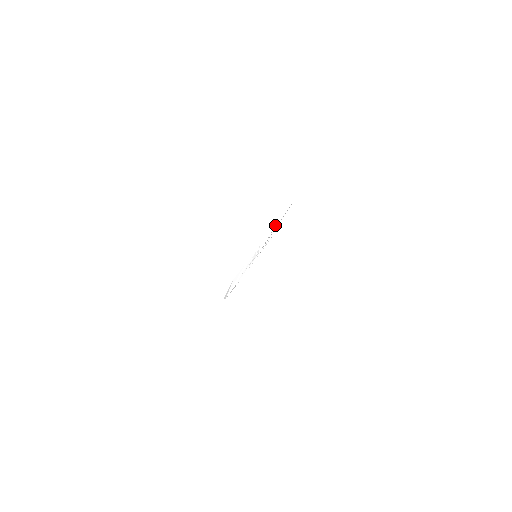
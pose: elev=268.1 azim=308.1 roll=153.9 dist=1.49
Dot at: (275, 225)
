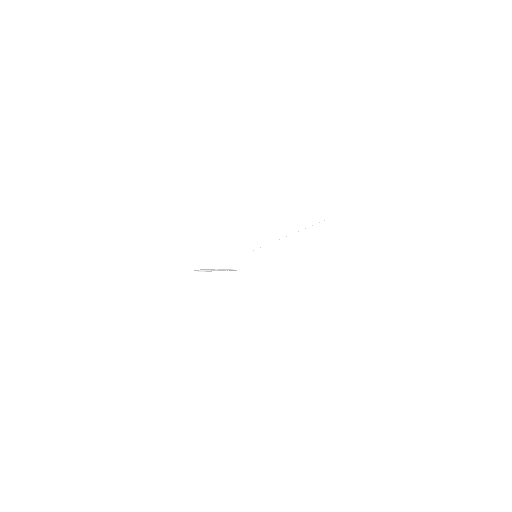
Dot at: occluded
